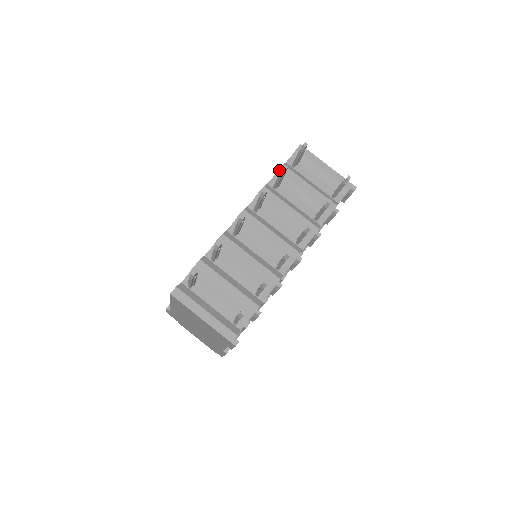
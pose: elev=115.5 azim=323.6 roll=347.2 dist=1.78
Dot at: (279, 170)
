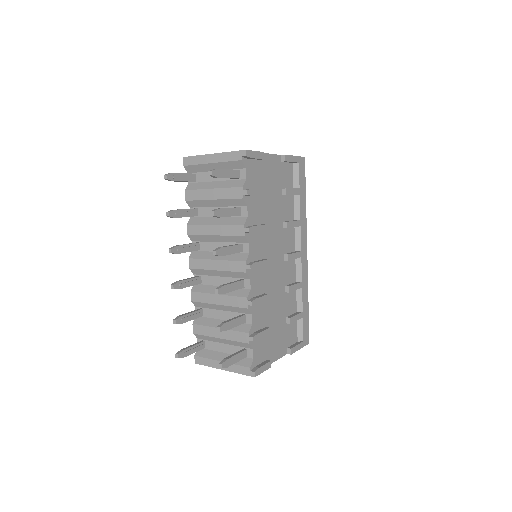
Dot at: (186, 199)
